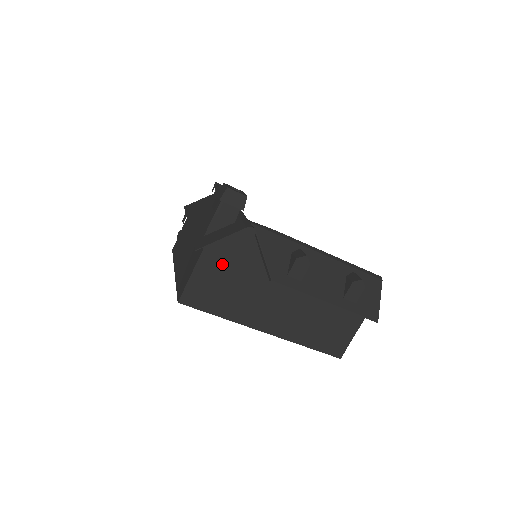
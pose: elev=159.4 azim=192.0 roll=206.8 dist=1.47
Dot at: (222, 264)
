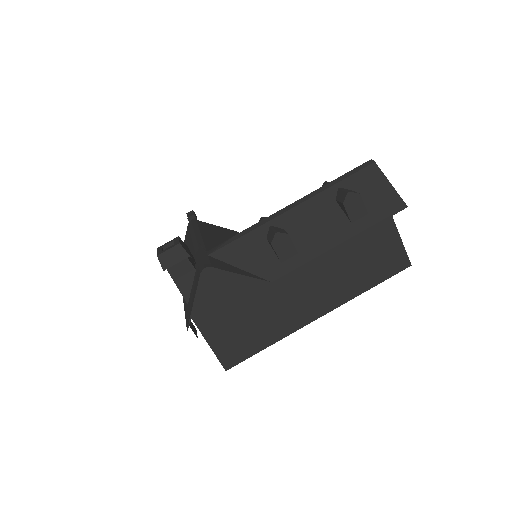
Dot at: (220, 314)
